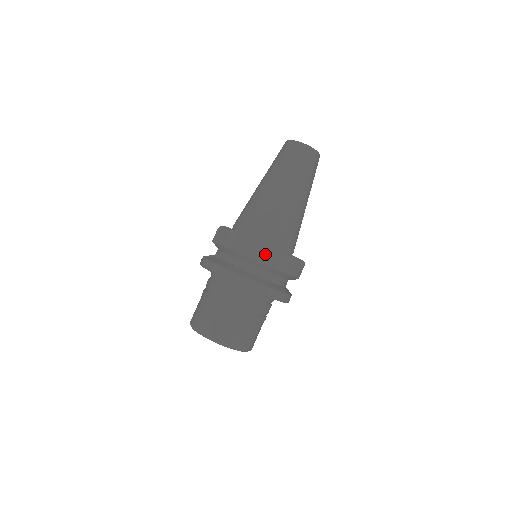
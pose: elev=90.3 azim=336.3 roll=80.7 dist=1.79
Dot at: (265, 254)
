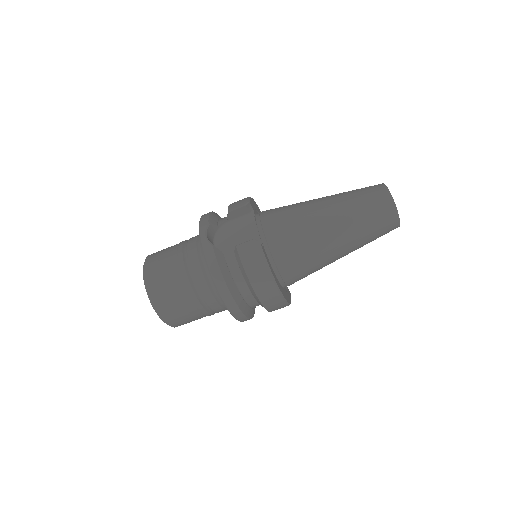
Dot at: (273, 302)
